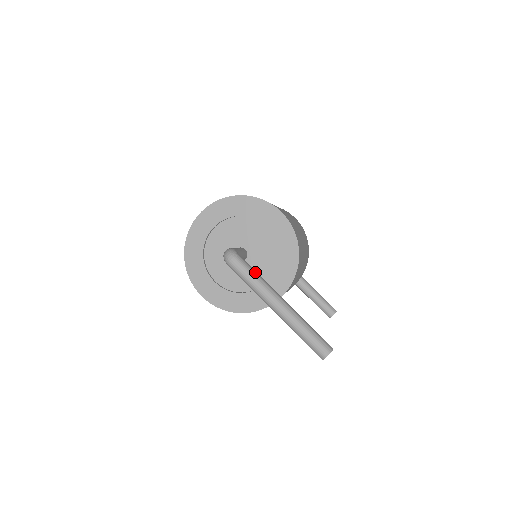
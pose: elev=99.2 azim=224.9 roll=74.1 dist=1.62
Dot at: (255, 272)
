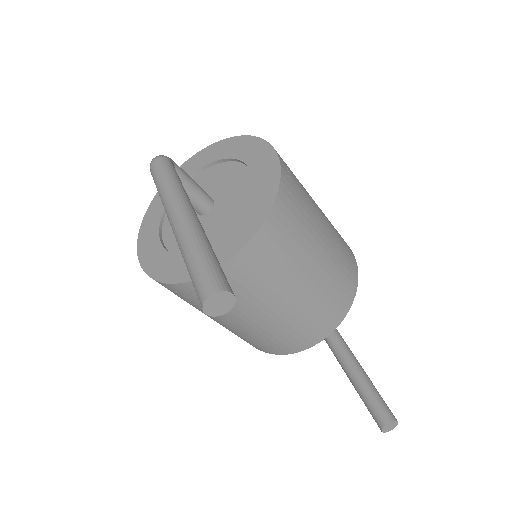
Dot at: (176, 176)
